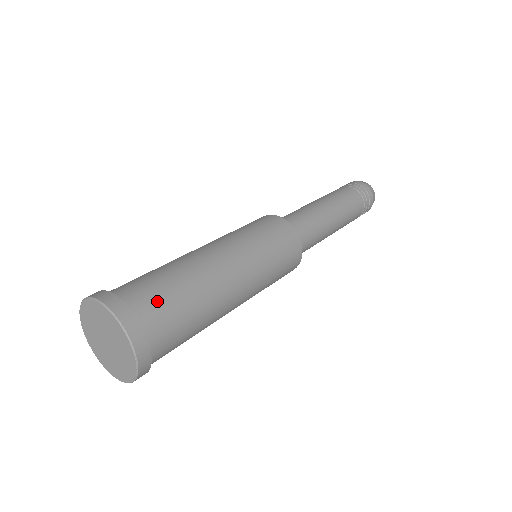
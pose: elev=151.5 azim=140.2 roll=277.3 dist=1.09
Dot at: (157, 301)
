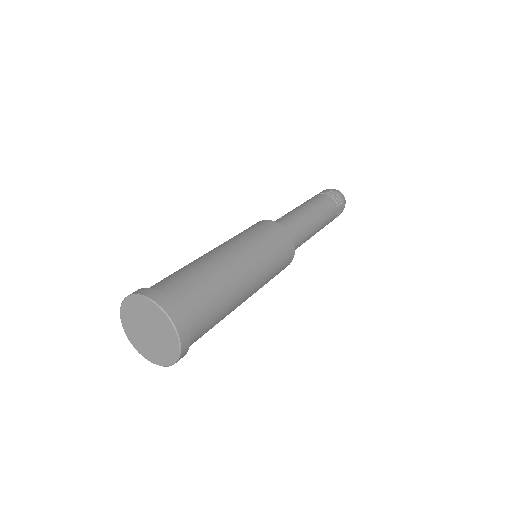
Dot at: (171, 282)
